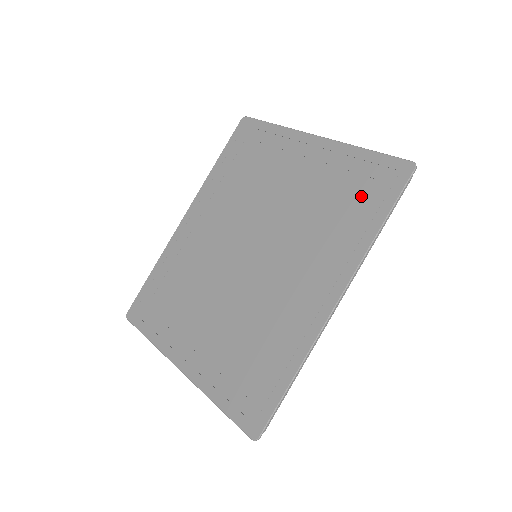
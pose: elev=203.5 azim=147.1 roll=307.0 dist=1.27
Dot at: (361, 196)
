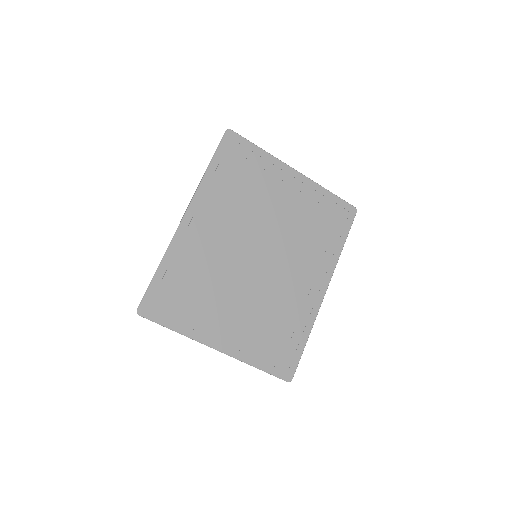
Dot at: (331, 224)
